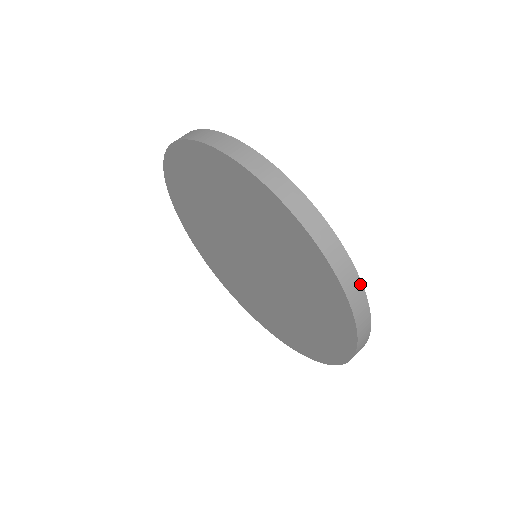
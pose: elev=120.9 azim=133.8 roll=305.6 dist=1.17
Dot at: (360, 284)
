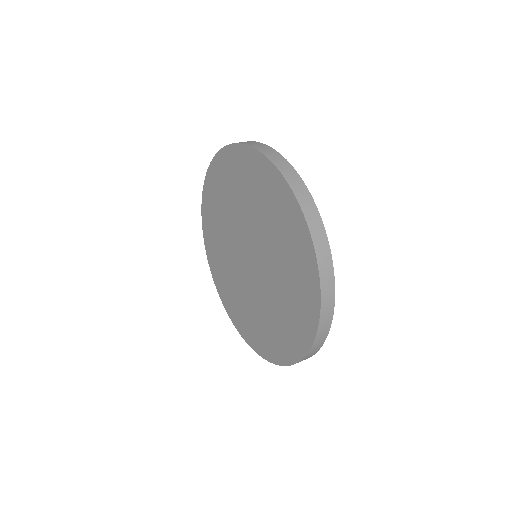
Dot at: (323, 229)
